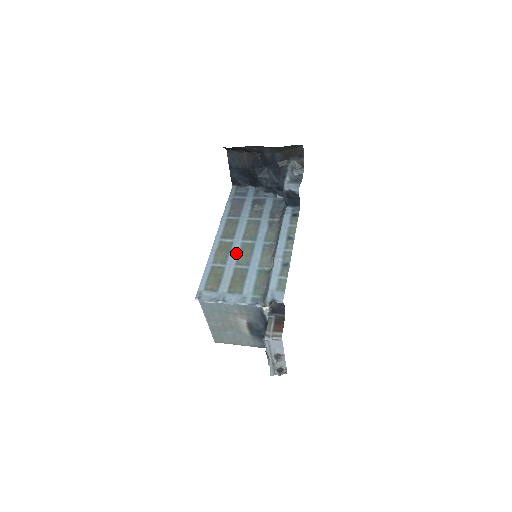
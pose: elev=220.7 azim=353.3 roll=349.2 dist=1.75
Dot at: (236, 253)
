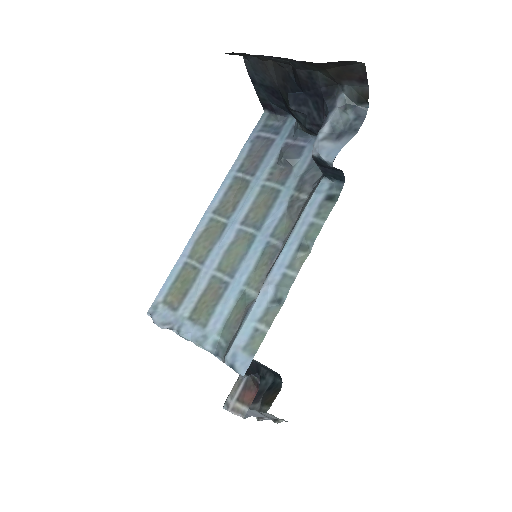
Dot at: (223, 248)
